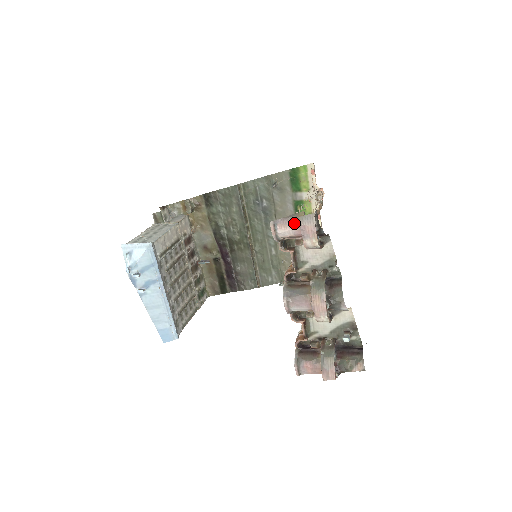
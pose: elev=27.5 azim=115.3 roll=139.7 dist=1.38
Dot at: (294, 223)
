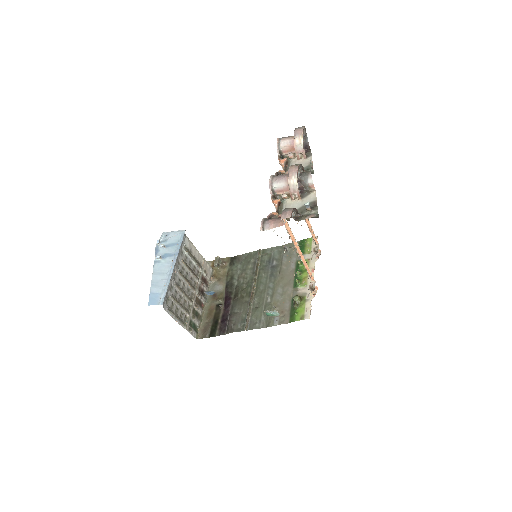
Dot at: (292, 137)
